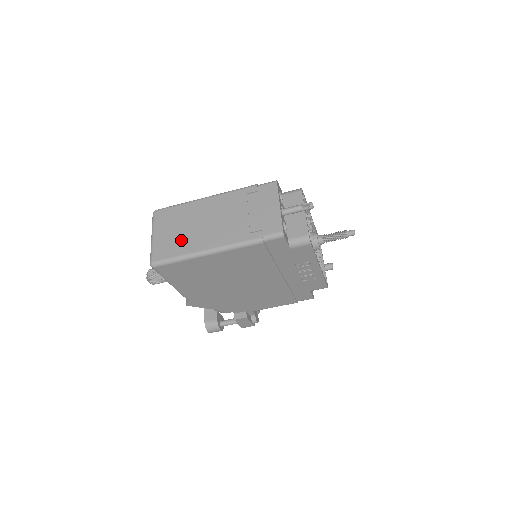
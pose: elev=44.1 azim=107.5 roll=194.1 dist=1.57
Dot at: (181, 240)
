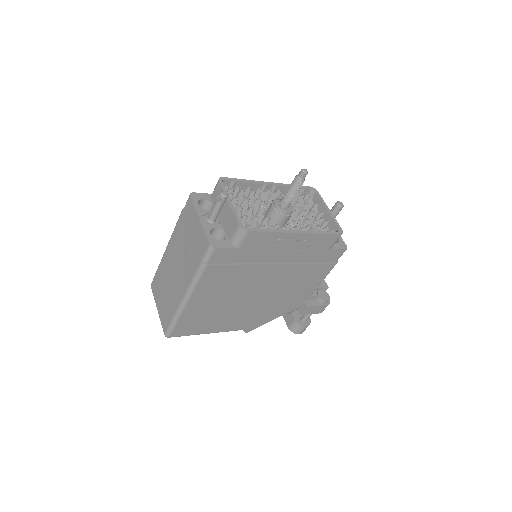
Dot at: (168, 302)
